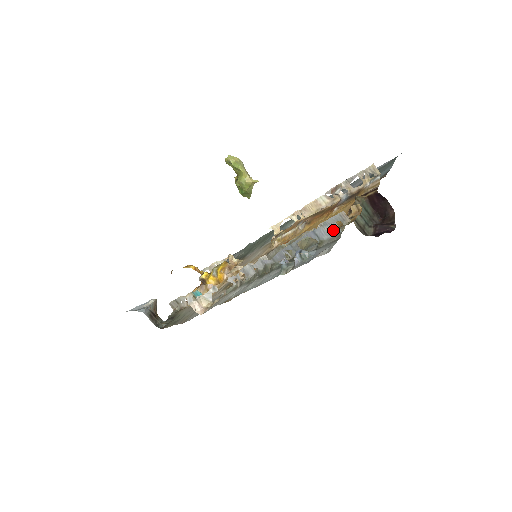
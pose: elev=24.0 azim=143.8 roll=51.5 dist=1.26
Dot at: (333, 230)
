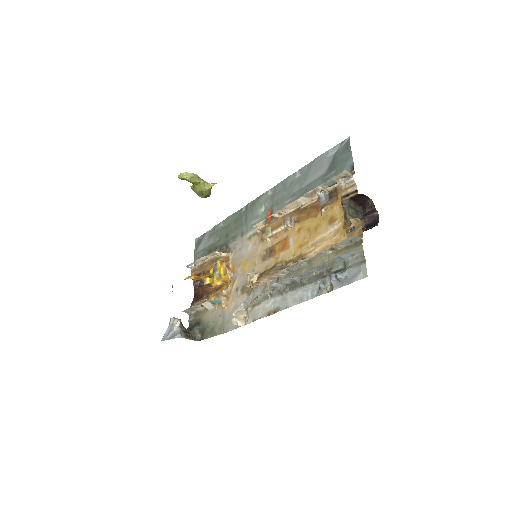
Dot at: (350, 248)
